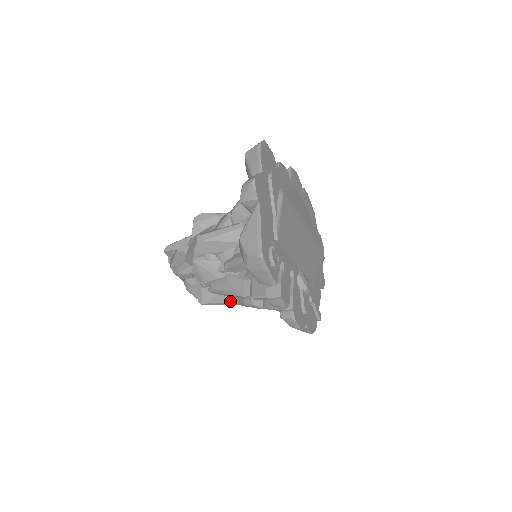
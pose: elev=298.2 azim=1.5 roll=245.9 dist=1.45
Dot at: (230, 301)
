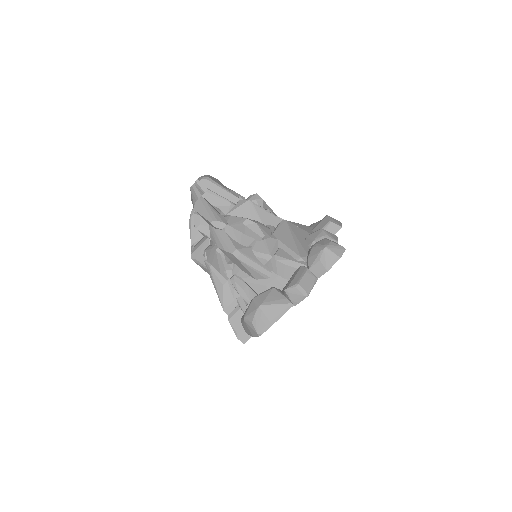
Dot at: occluded
